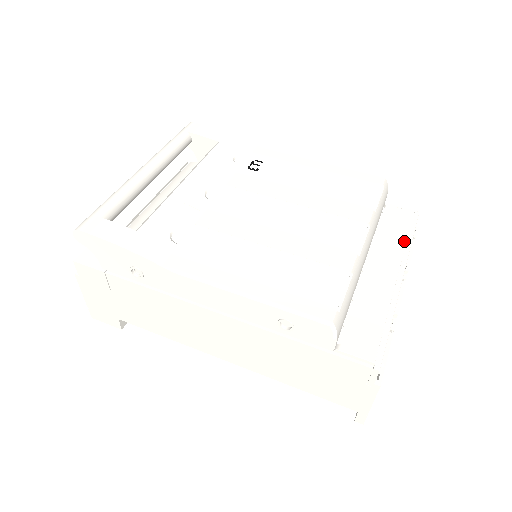
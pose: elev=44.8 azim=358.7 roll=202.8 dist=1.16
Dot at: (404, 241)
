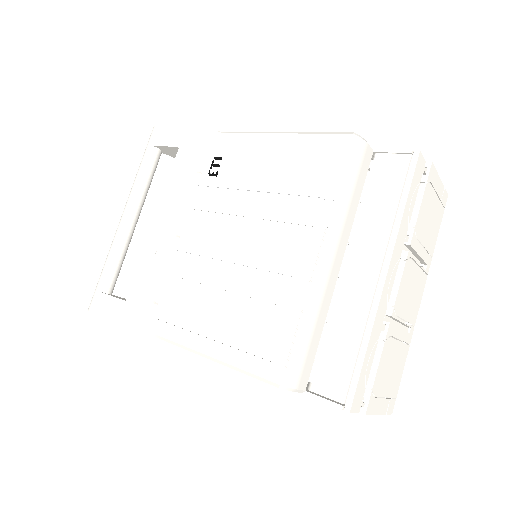
Dot at: (392, 214)
